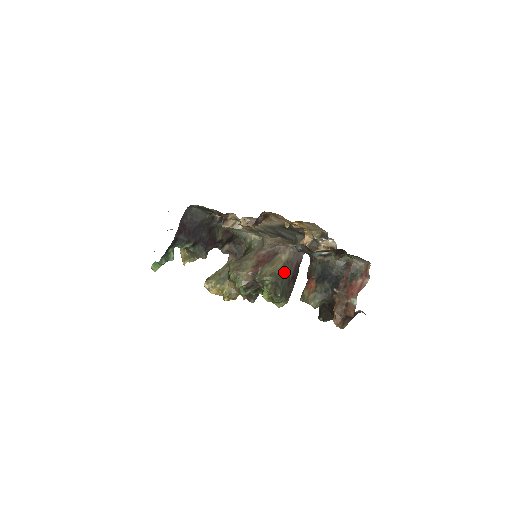
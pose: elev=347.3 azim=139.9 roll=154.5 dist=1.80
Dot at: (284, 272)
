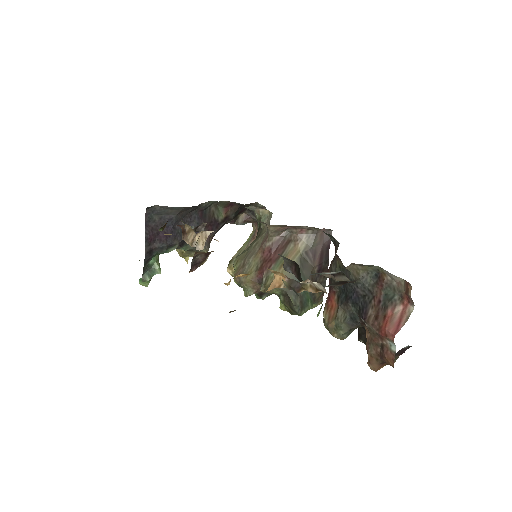
Dot at: (301, 271)
